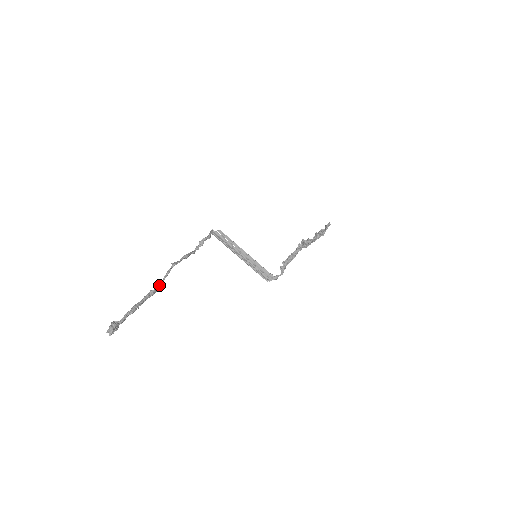
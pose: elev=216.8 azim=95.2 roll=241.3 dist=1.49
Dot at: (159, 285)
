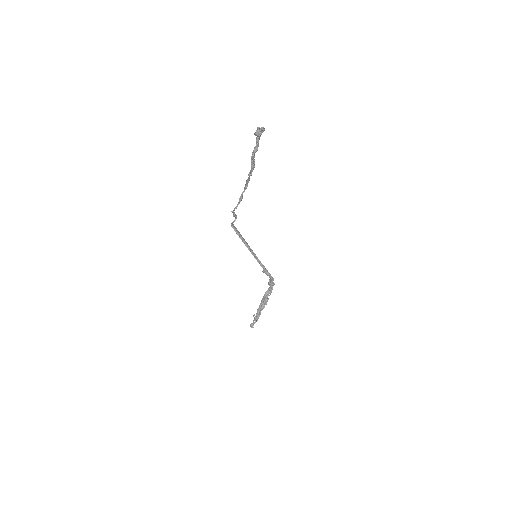
Dot at: occluded
